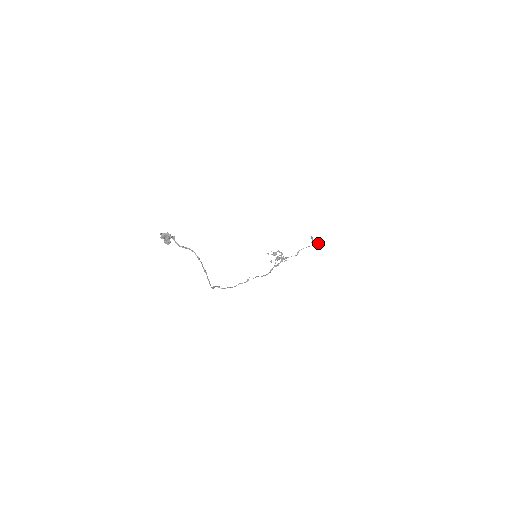
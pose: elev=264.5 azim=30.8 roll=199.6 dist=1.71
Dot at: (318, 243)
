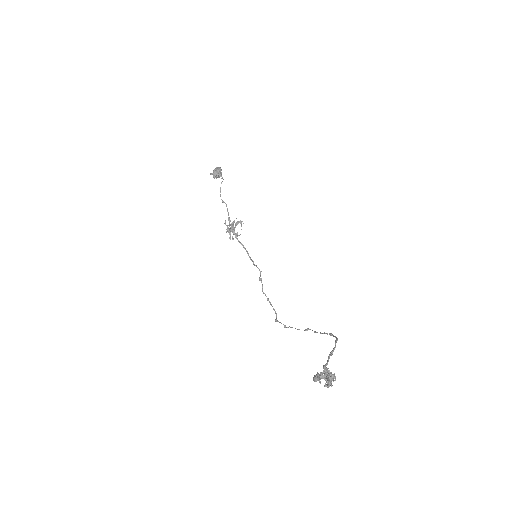
Dot at: (218, 171)
